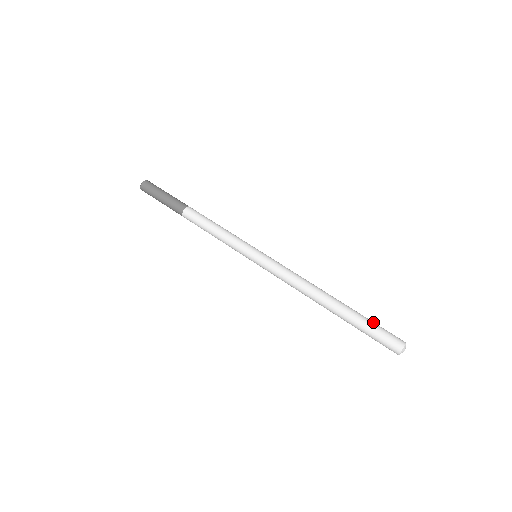
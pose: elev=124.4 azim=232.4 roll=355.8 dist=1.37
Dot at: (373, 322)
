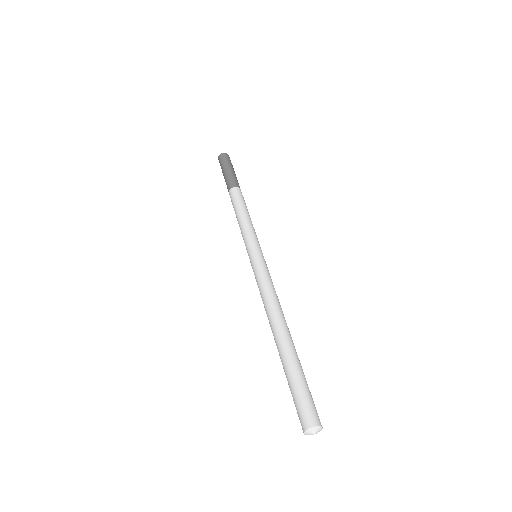
Dot at: (302, 380)
